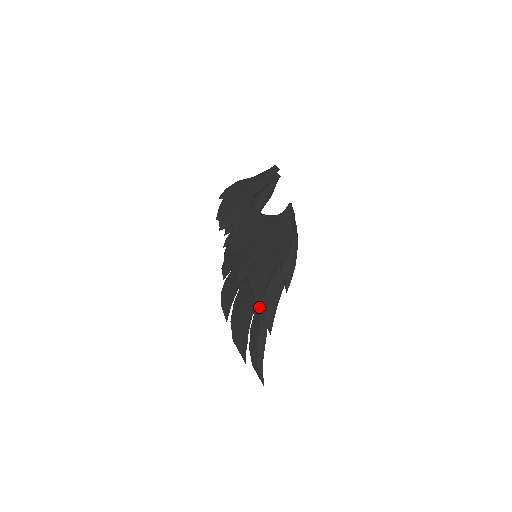
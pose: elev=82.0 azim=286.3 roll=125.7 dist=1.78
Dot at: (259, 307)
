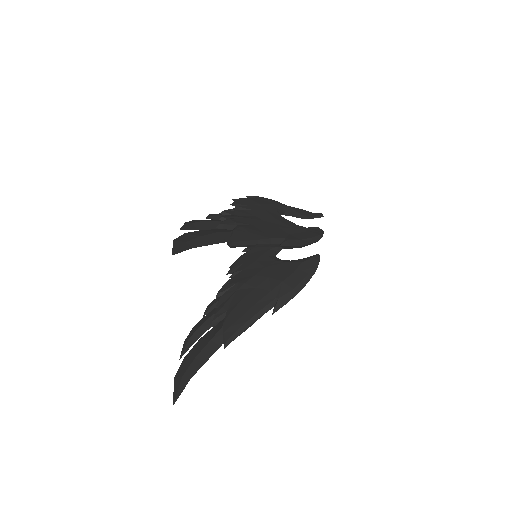
Dot at: (231, 245)
